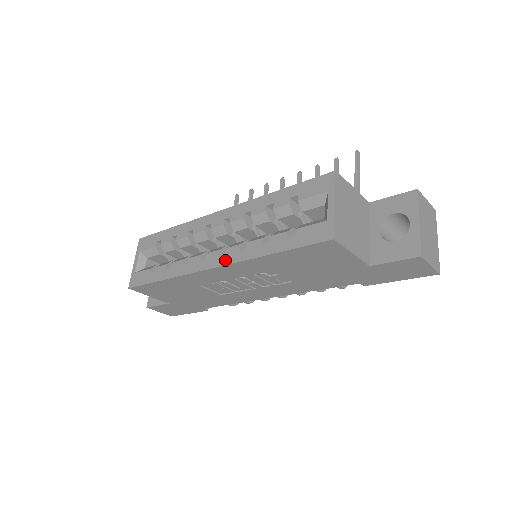
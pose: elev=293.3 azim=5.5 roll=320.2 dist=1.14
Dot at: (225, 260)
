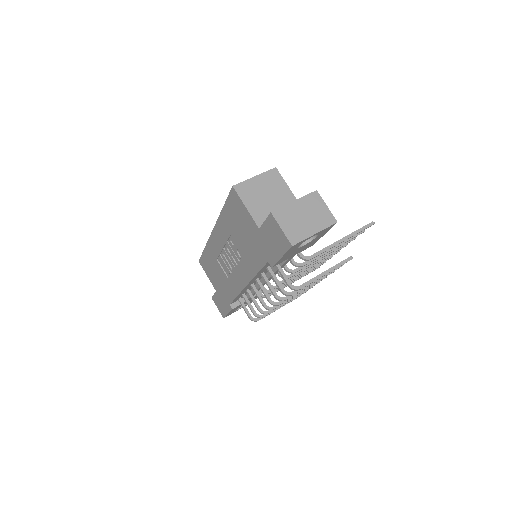
Dot at: occluded
